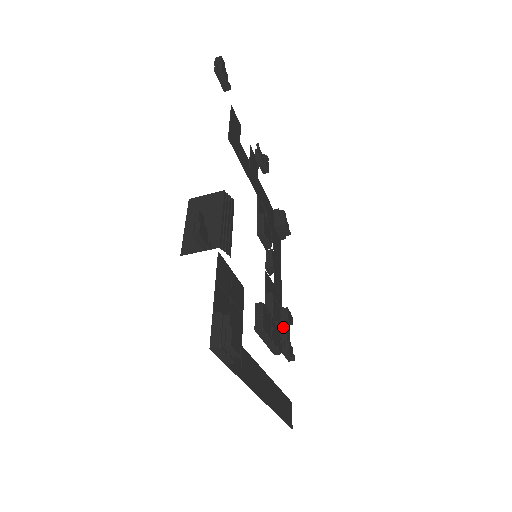
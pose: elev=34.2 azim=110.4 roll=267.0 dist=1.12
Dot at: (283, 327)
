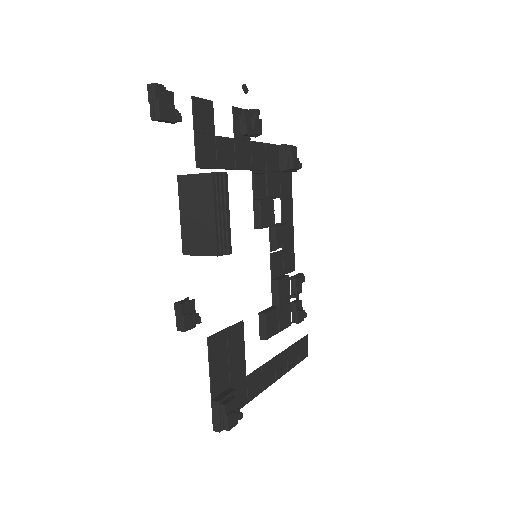
Dot at: occluded
